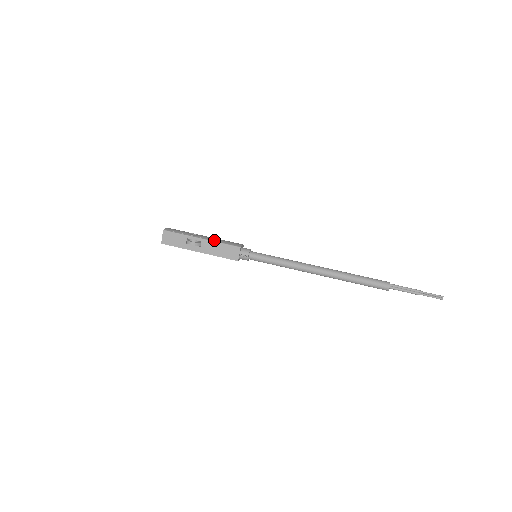
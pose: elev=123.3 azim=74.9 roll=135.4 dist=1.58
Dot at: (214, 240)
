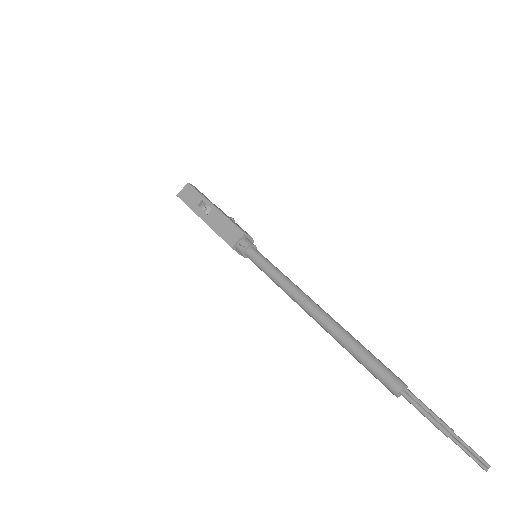
Dot at: (225, 214)
